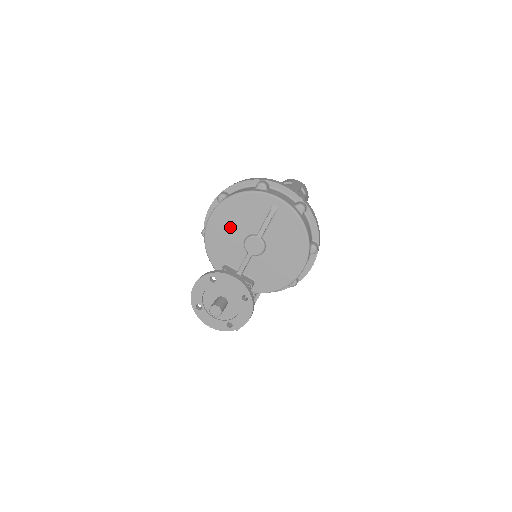
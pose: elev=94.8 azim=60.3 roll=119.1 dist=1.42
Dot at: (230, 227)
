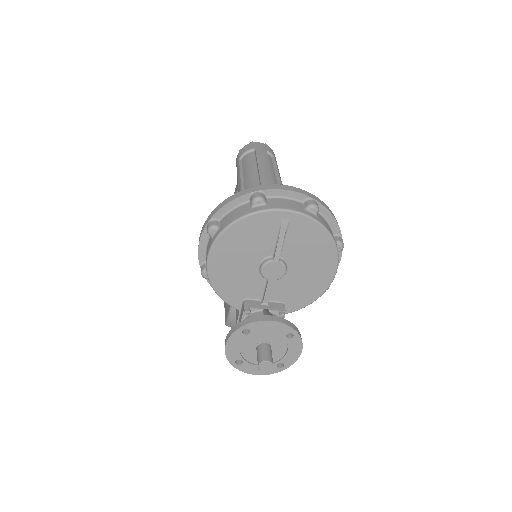
Dot at: (237, 260)
